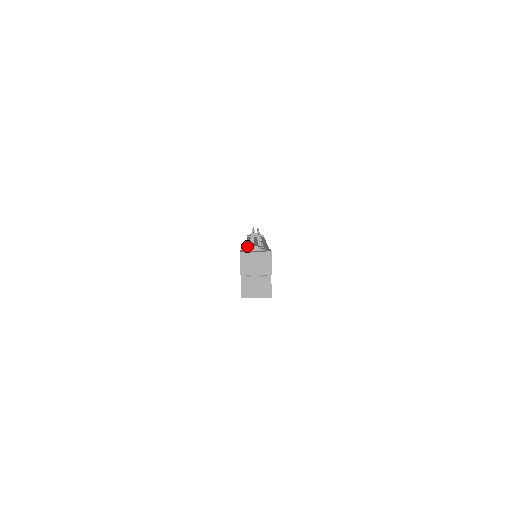
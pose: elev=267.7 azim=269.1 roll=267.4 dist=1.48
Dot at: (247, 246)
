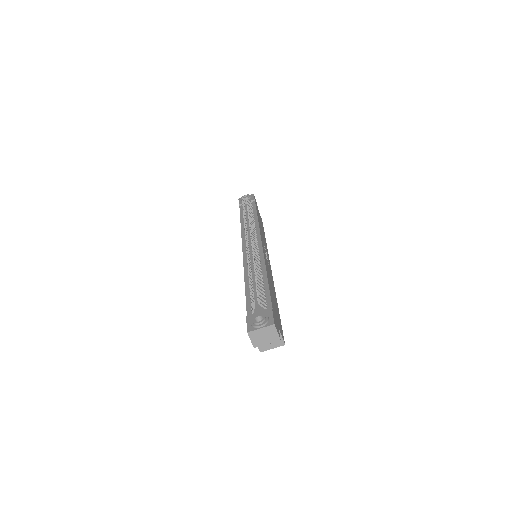
Dot at: (247, 274)
